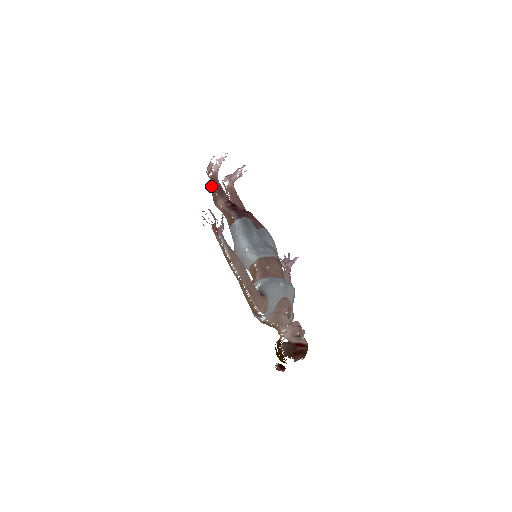
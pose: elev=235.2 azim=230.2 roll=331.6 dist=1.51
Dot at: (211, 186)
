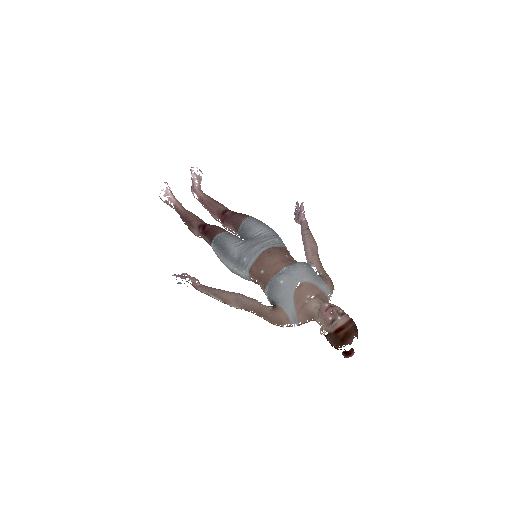
Dot at: occluded
